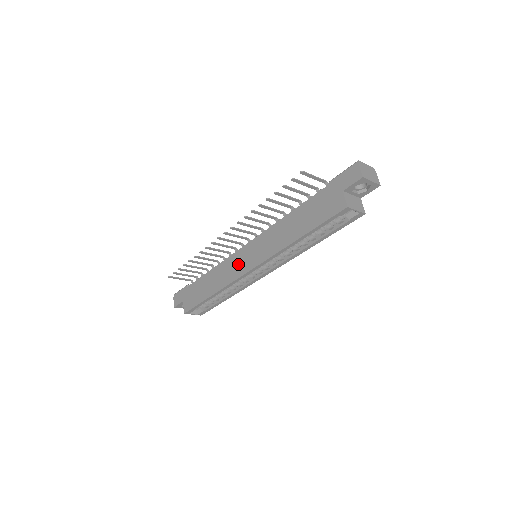
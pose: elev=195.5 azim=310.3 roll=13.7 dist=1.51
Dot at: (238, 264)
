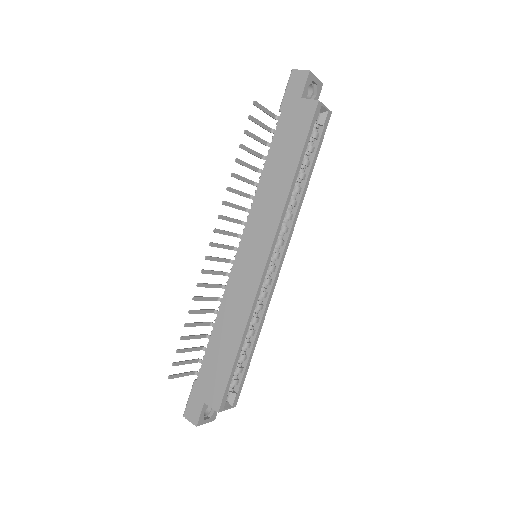
Dot at: (245, 276)
